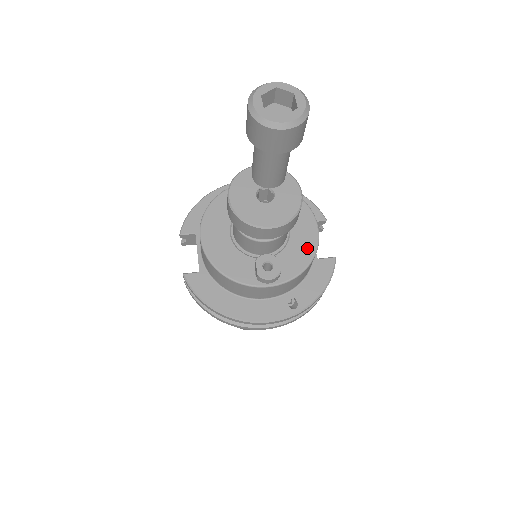
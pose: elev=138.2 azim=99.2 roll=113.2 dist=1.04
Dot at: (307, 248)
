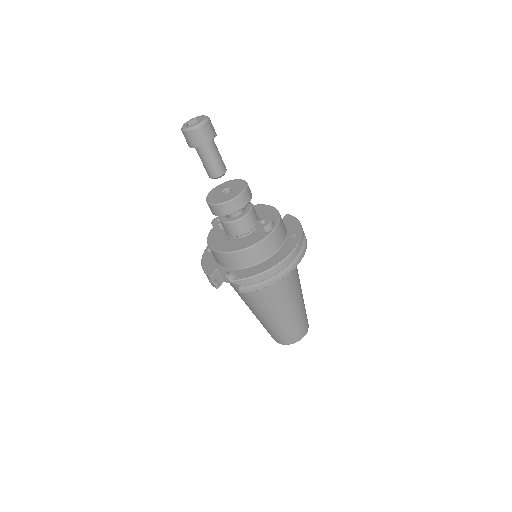
Dot at: (269, 210)
